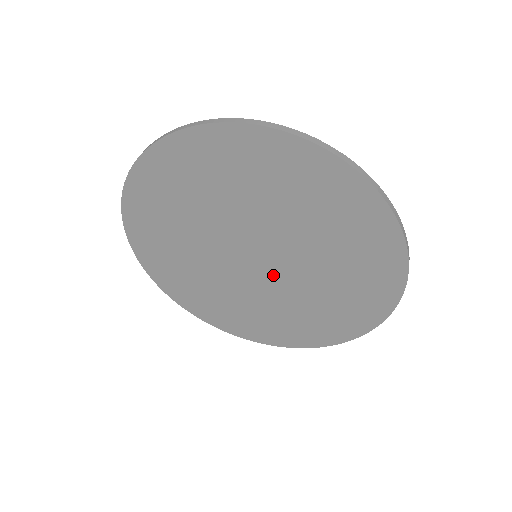
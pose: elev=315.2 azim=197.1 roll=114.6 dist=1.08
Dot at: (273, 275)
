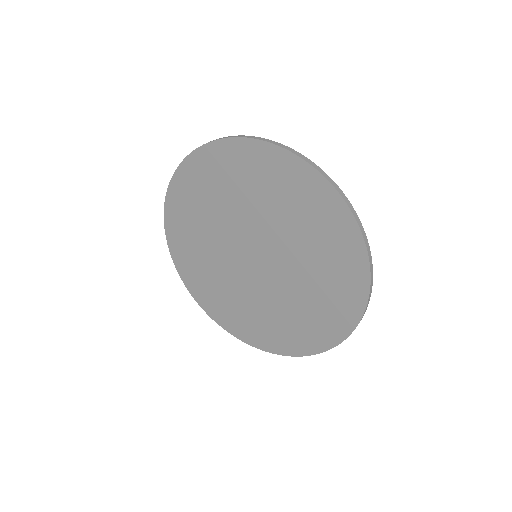
Dot at: (269, 274)
